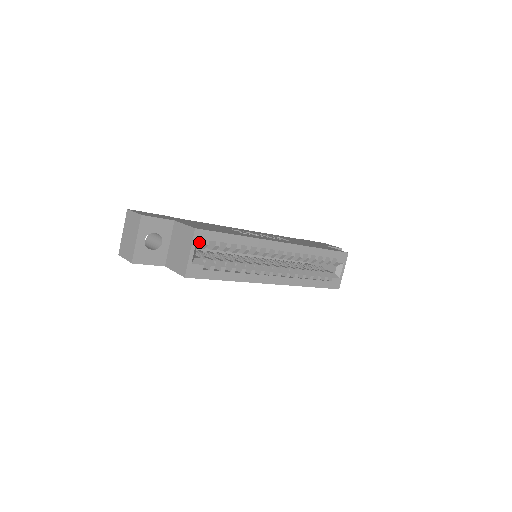
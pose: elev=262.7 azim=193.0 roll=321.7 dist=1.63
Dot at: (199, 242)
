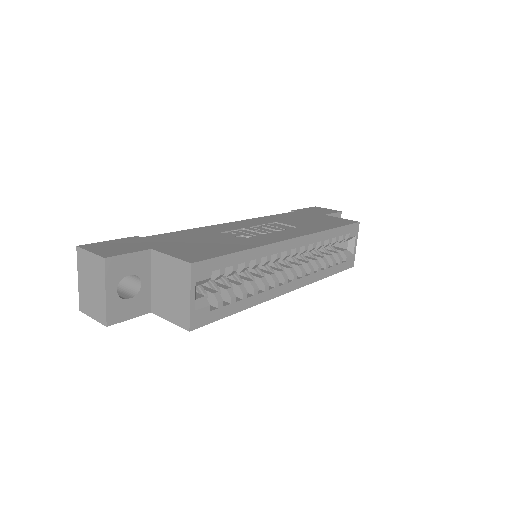
Dot at: (199, 279)
